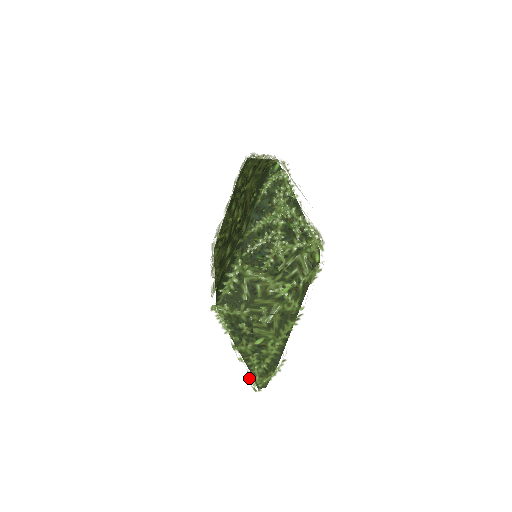
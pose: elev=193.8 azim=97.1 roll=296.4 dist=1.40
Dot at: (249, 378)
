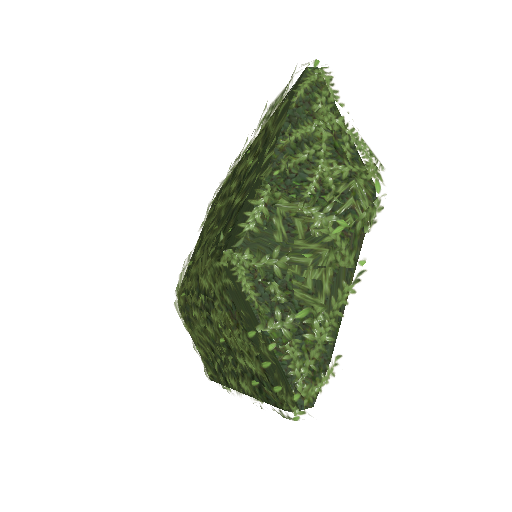
Dot at: (286, 386)
